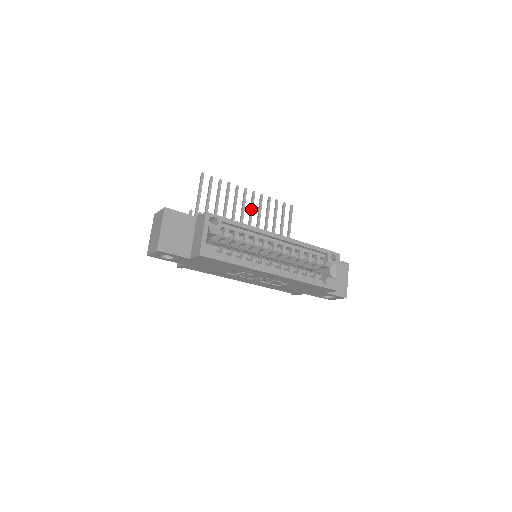
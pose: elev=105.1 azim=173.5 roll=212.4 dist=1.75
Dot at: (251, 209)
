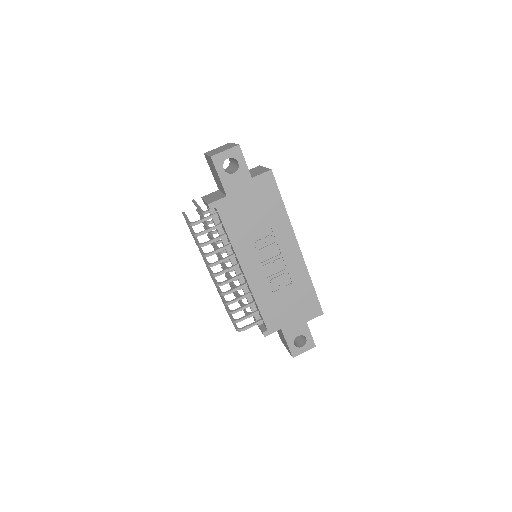
Dot at: occluded
